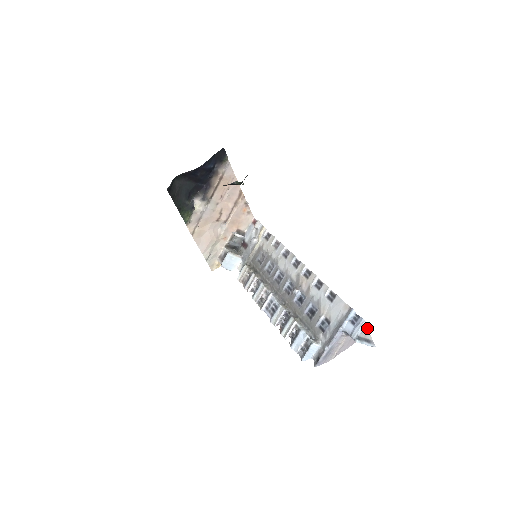
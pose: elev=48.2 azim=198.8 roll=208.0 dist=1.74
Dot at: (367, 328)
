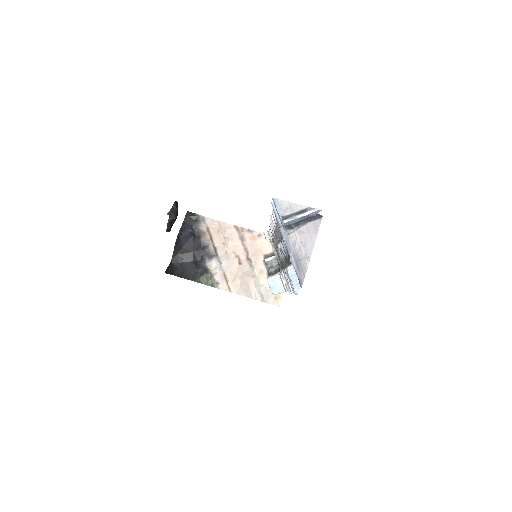
Dot at: (283, 202)
